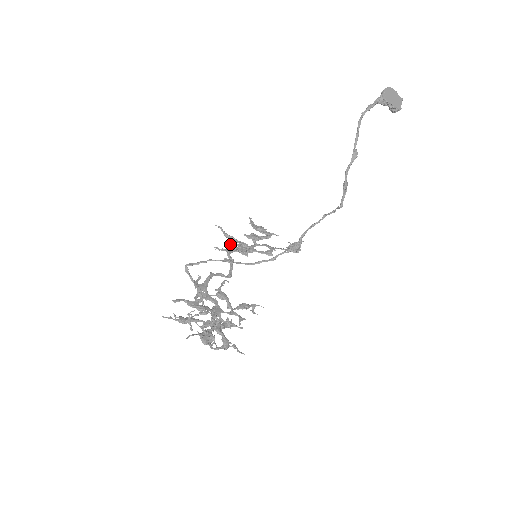
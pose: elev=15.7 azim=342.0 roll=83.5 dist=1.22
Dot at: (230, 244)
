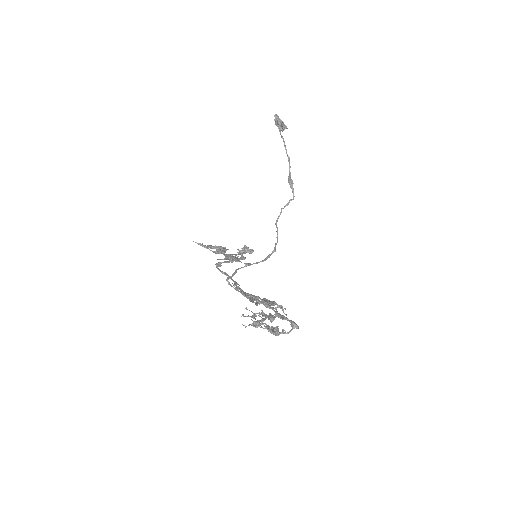
Dot at: (230, 256)
